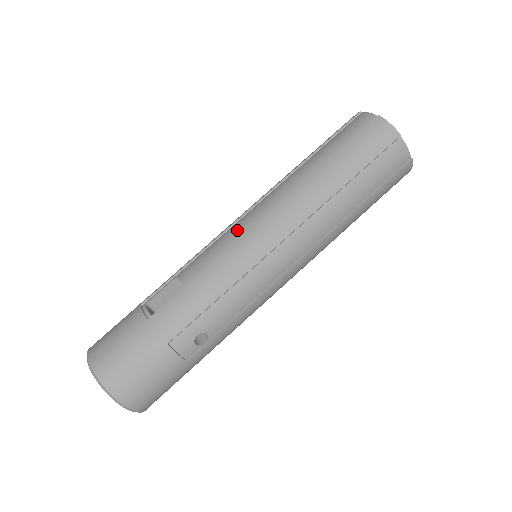
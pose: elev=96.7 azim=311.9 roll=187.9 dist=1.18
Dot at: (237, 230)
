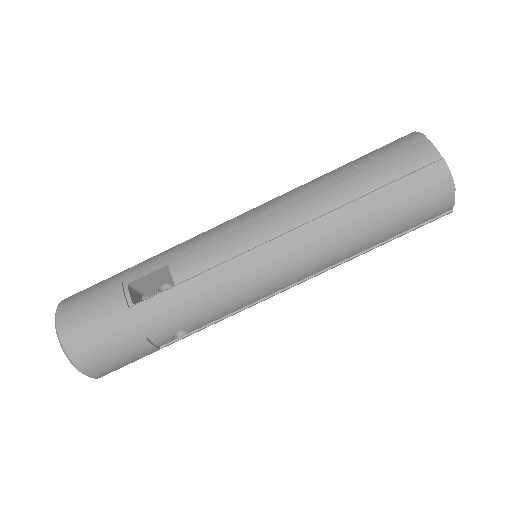
Dot at: (247, 238)
